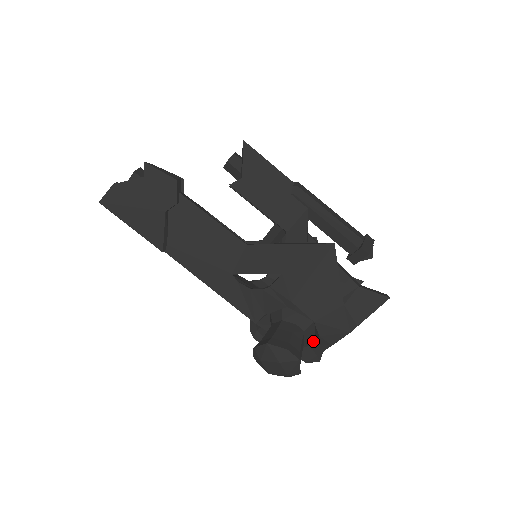
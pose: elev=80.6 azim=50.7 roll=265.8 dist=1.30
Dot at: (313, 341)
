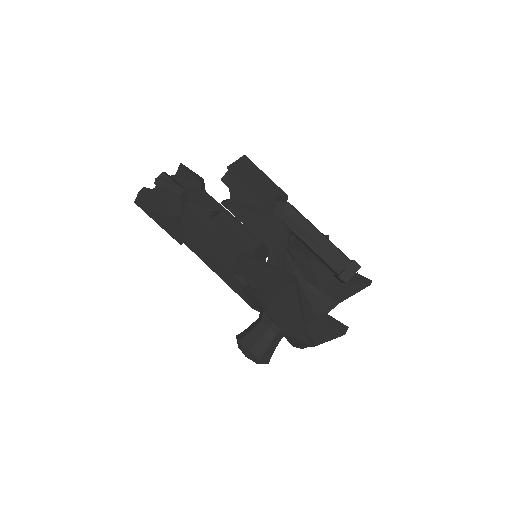
Dot at: occluded
